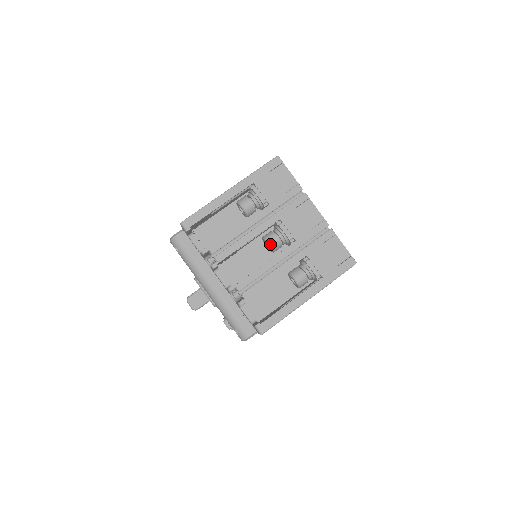
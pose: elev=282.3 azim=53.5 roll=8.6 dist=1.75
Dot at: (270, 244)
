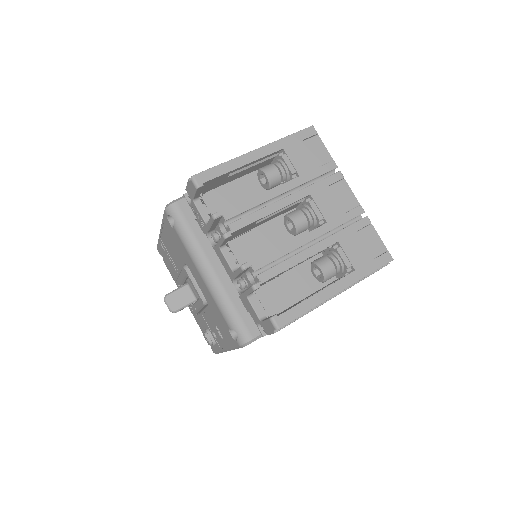
Dot at: (296, 222)
